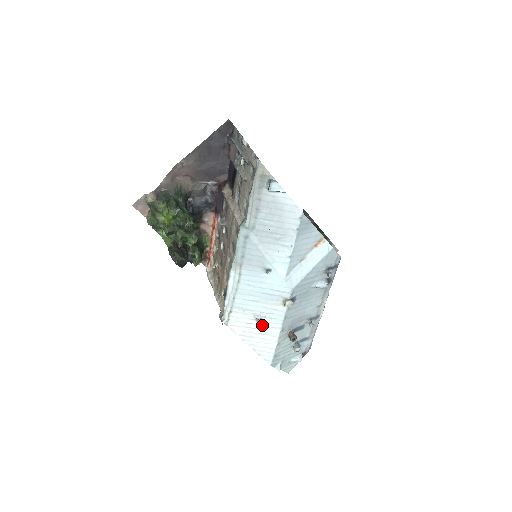
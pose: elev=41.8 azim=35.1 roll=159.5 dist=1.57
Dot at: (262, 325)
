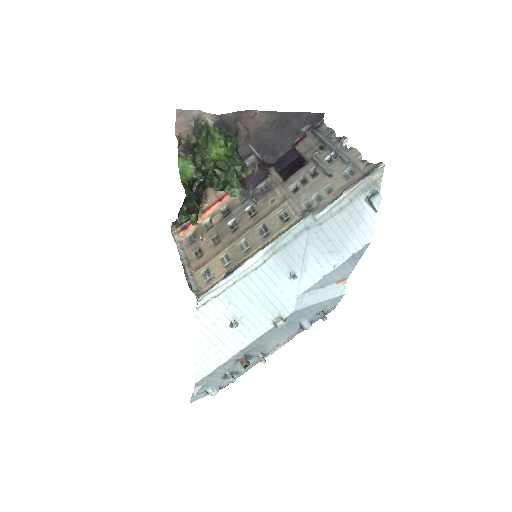
Dot at: (231, 331)
